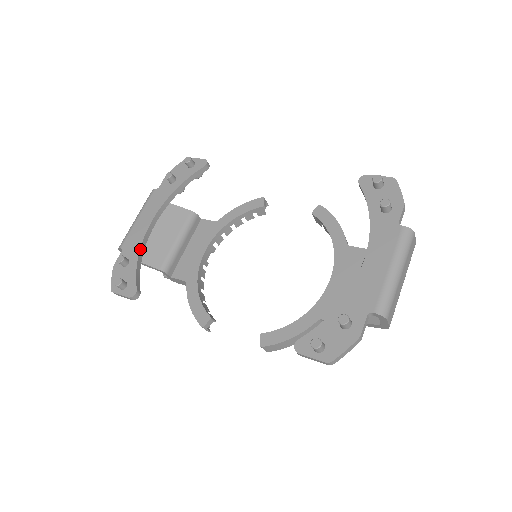
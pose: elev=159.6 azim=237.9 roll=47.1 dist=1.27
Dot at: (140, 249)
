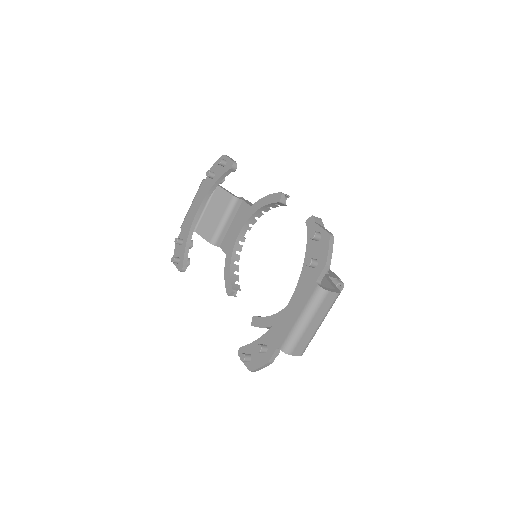
Dot at: (189, 233)
